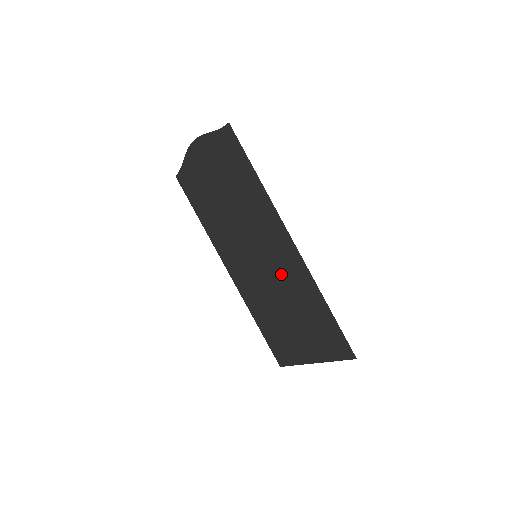
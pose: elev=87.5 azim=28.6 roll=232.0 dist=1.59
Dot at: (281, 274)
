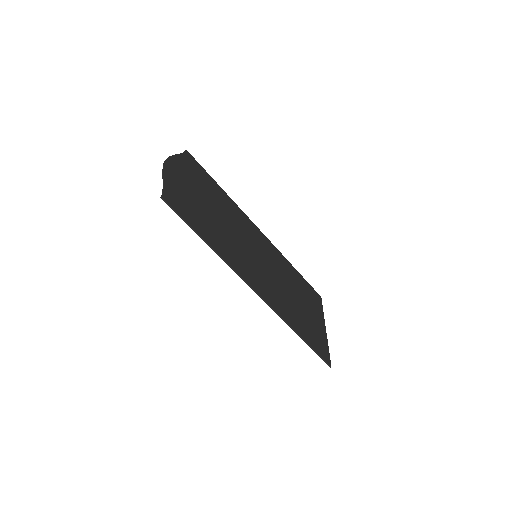
Dot at: (271, 286)
